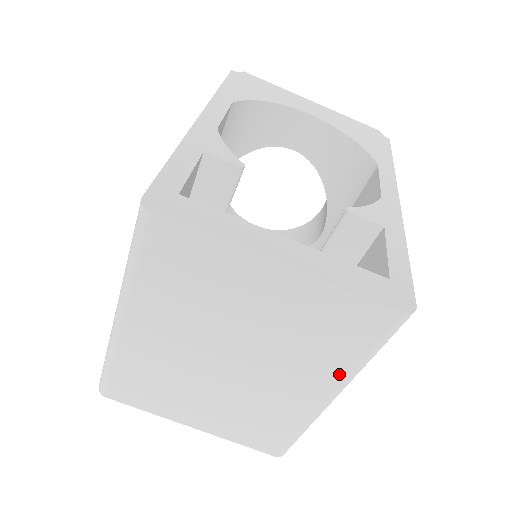
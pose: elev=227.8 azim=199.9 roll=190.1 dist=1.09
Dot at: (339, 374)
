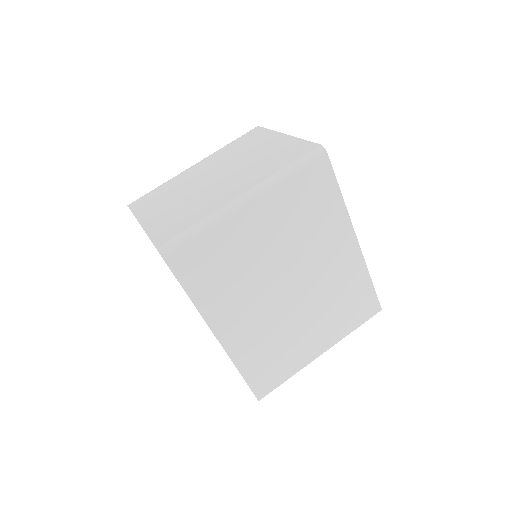
Dot at: (263, 178)
